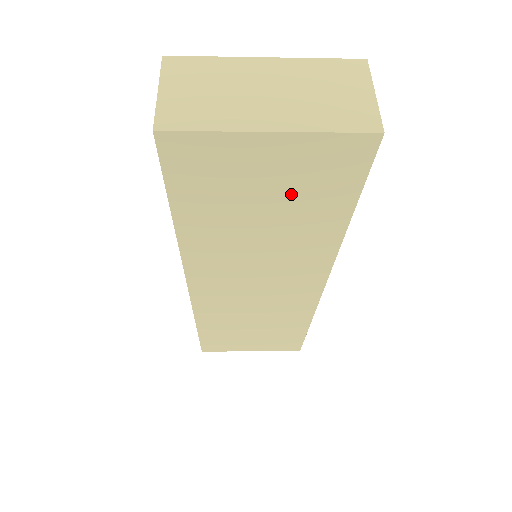
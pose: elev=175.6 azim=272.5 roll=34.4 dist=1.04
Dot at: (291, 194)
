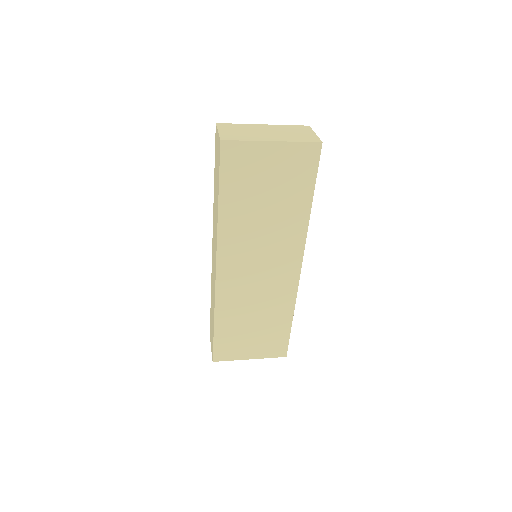
Dot at: (281, 183)
